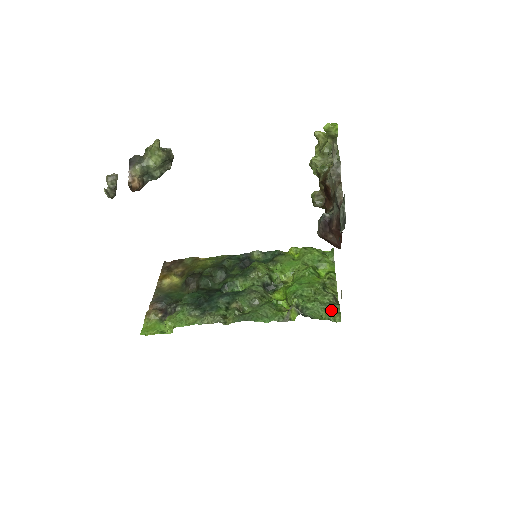
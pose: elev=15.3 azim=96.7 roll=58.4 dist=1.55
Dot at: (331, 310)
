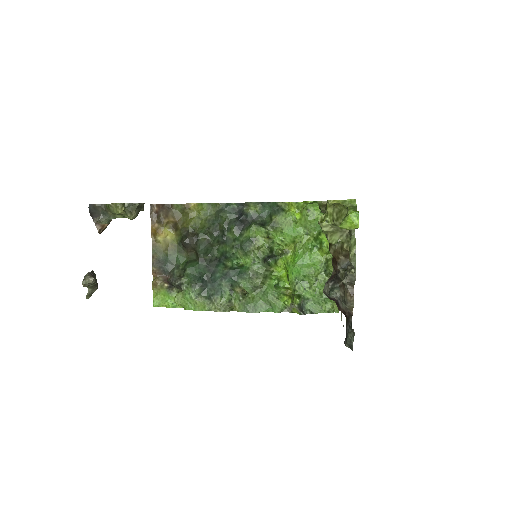
Dot at: (331, 302)
